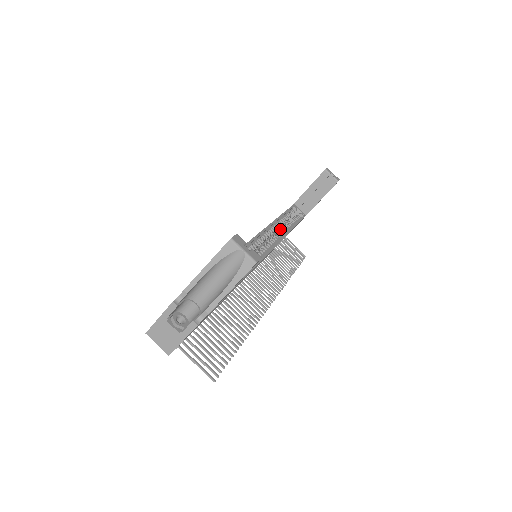
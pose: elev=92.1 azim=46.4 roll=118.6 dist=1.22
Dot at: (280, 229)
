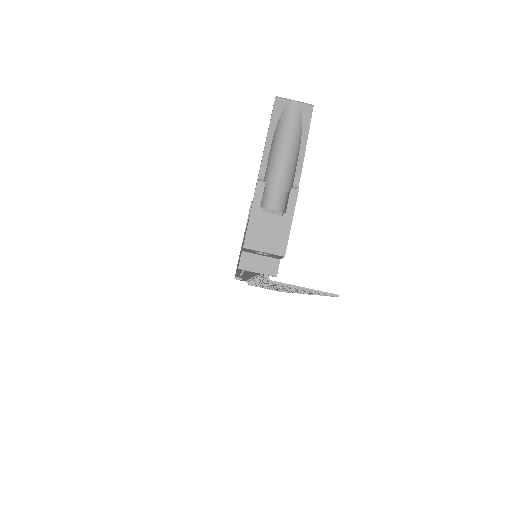
Dot at: occluded
